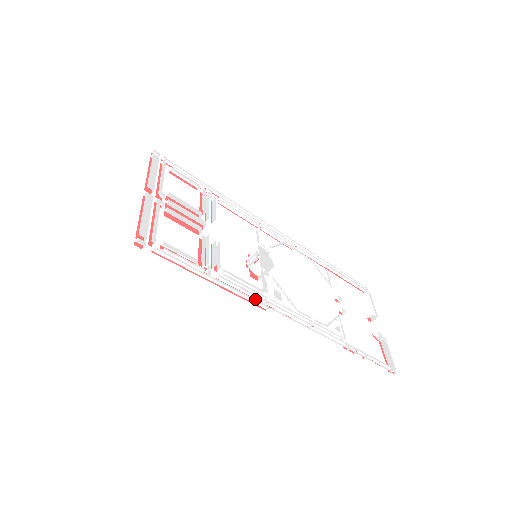
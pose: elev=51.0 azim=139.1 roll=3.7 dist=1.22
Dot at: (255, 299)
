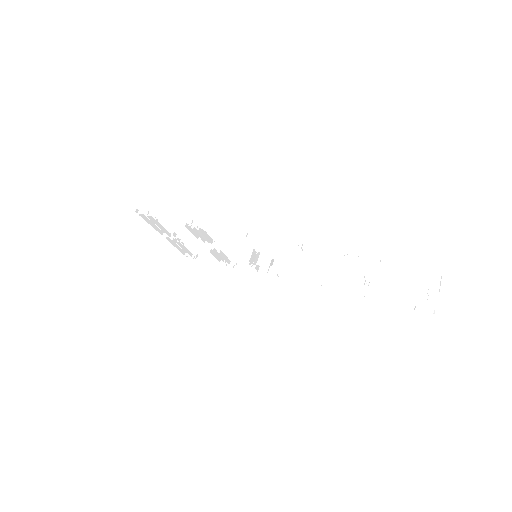
Dot at: (230, 228)
